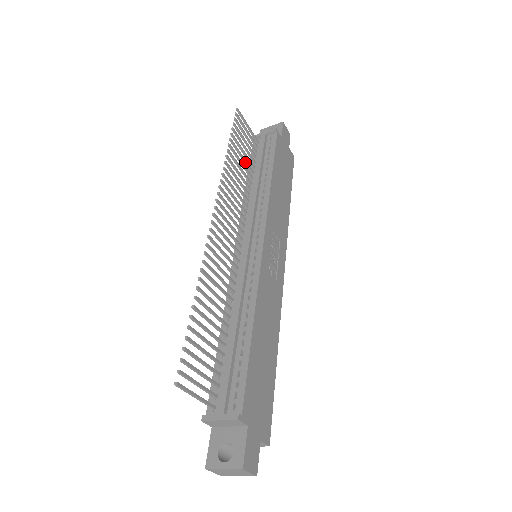
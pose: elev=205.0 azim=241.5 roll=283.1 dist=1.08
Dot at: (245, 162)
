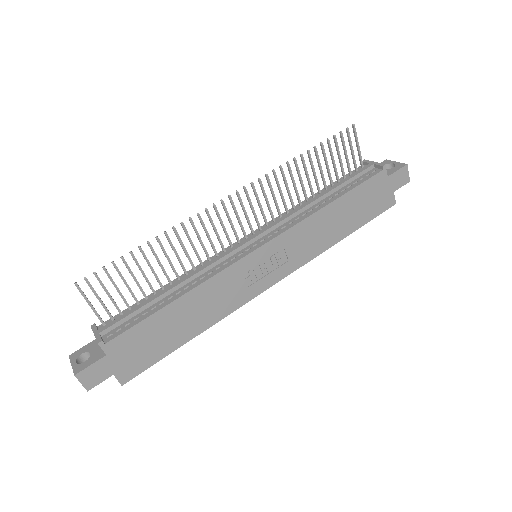
Dot at: (322, 176)
